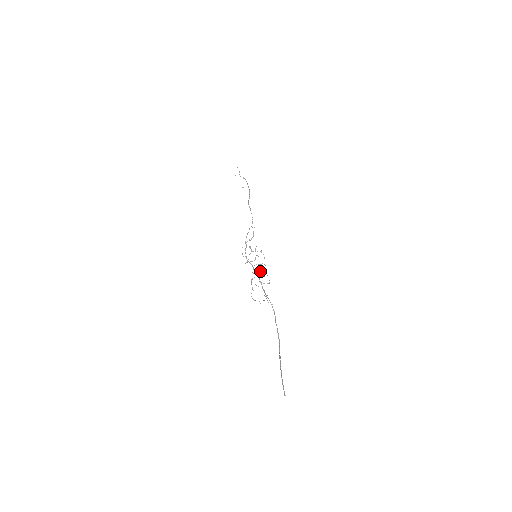
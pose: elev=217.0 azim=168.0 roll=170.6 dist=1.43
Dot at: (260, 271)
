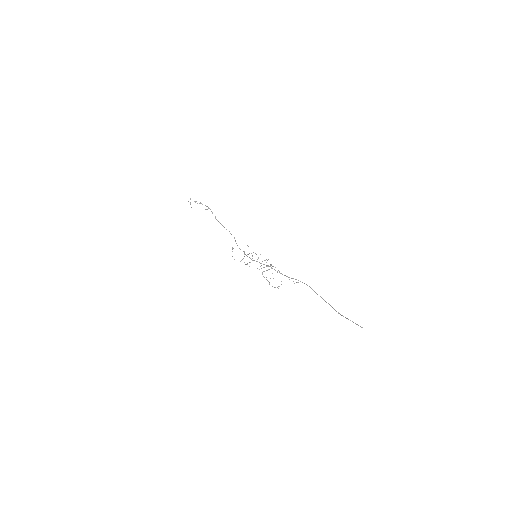
Dot at: (270, 264)
